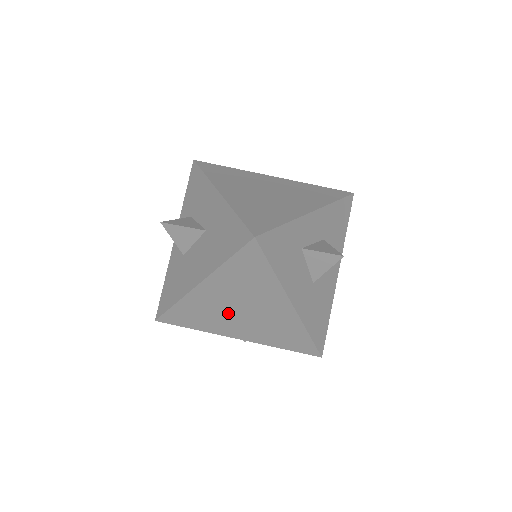
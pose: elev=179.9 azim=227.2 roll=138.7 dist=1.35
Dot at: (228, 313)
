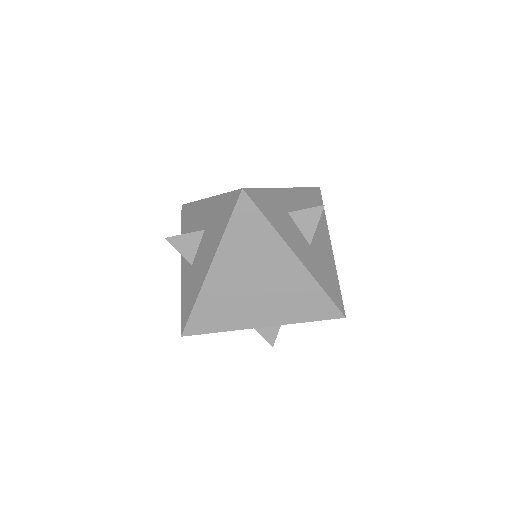
Dot at: (245, 294)
